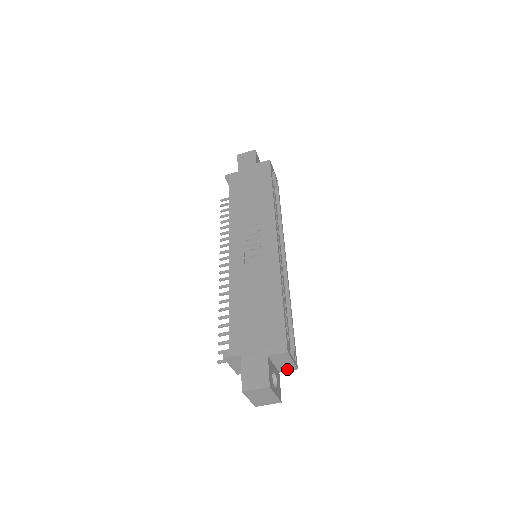
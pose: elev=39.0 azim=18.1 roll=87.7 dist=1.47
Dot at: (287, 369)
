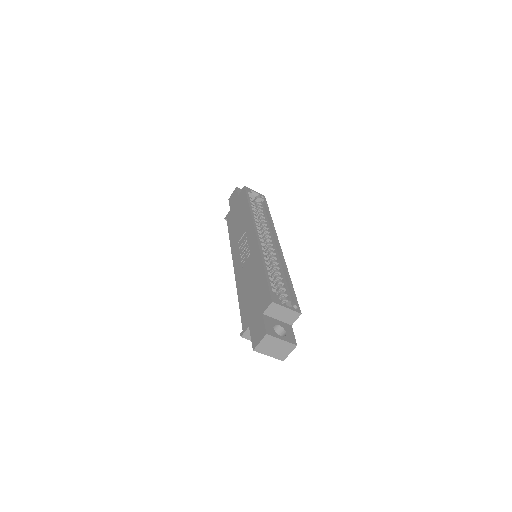
Dot at: (293, 318)
